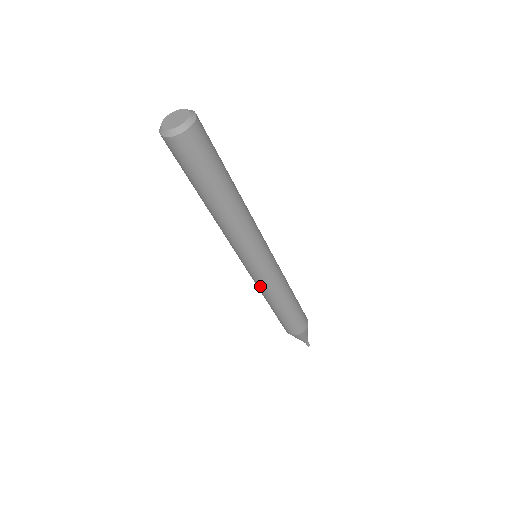
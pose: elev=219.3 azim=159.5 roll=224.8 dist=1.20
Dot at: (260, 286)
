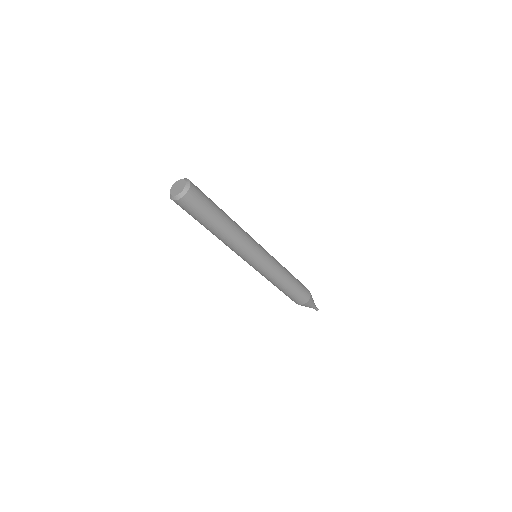
Dot at: (261, 274)
